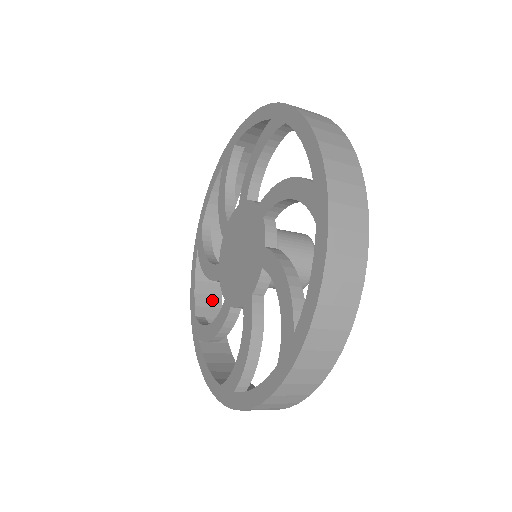
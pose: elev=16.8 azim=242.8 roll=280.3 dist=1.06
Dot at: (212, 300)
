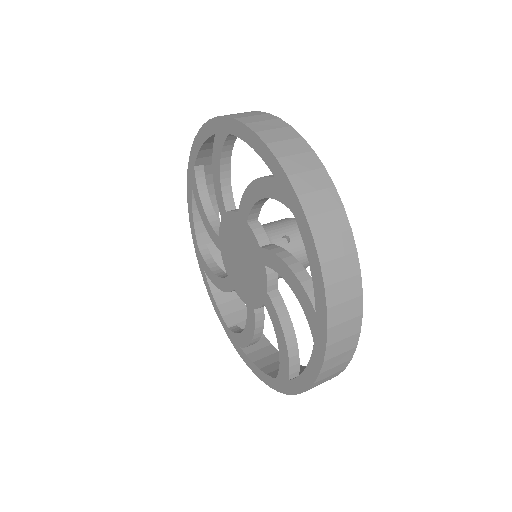
Dot at: occluded
